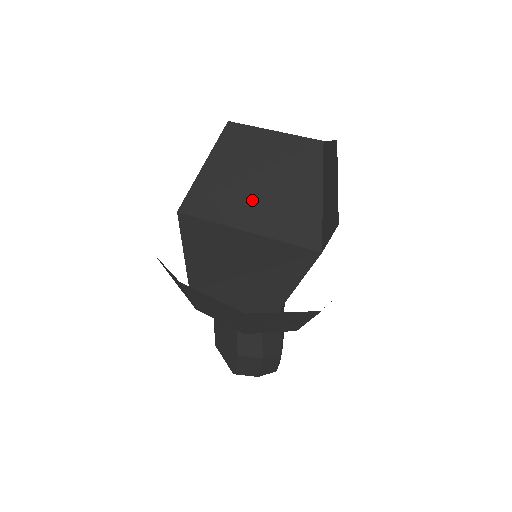
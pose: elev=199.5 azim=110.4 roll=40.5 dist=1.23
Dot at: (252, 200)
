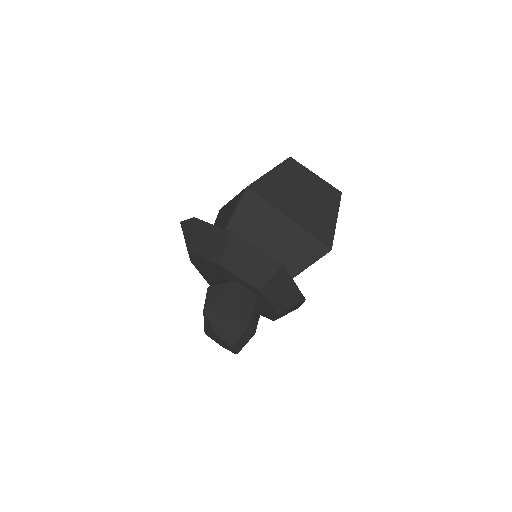
Dot at: (297, 203)
